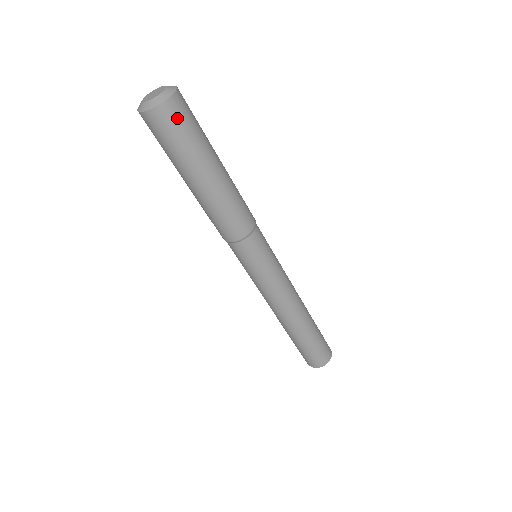
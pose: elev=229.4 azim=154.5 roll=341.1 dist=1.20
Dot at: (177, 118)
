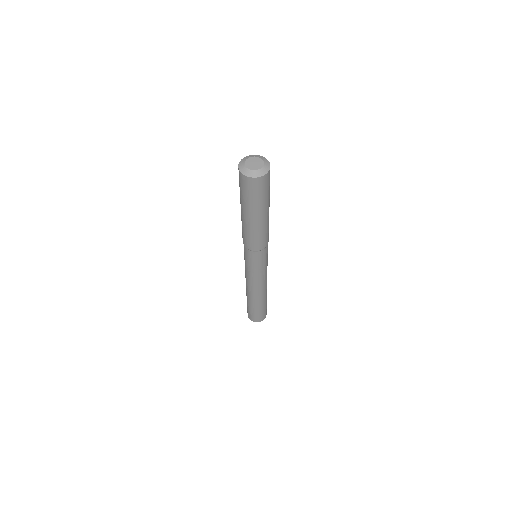
Dot at: (265, 184)
